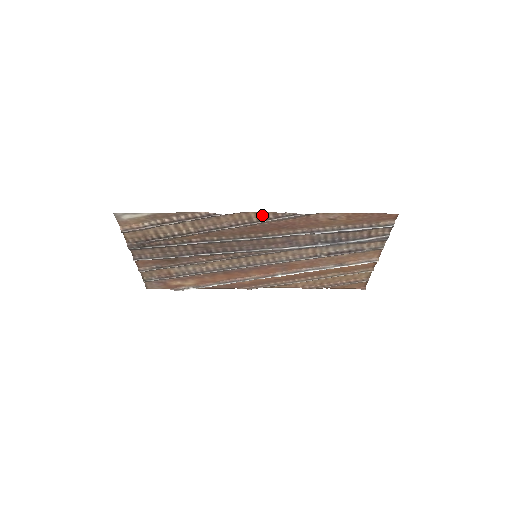
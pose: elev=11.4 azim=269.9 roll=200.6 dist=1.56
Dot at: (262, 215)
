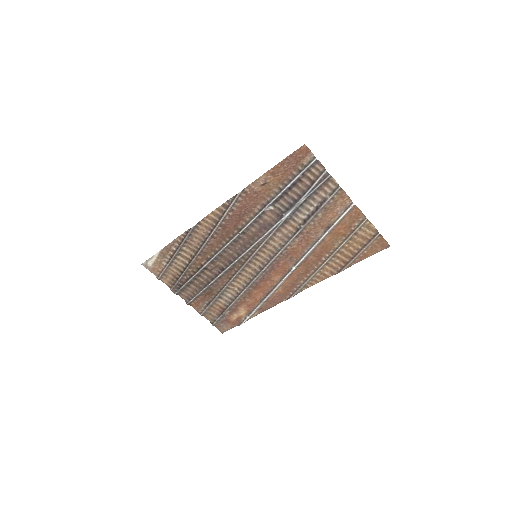
Dot at: (218, 212)
